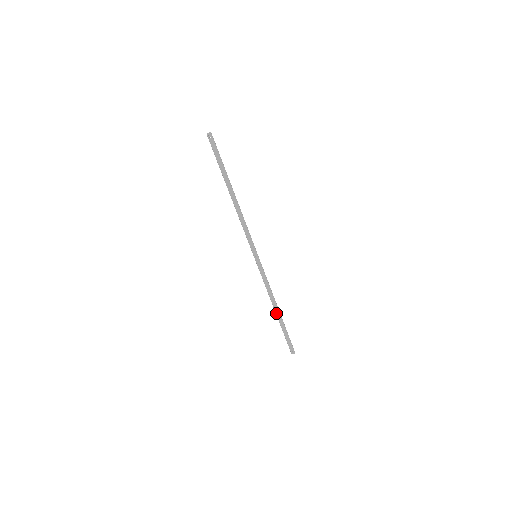
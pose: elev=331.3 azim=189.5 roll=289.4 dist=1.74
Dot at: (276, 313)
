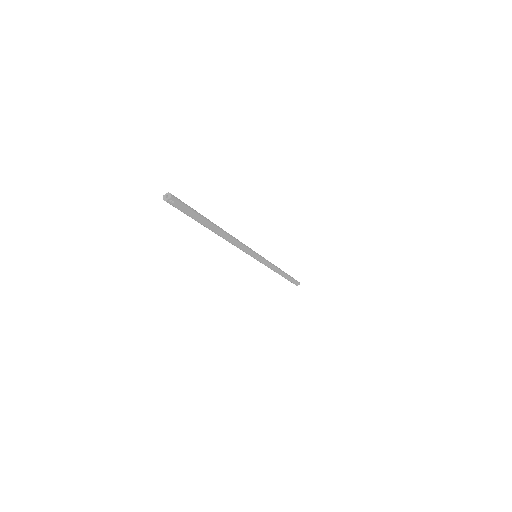
Dot at: occluded
